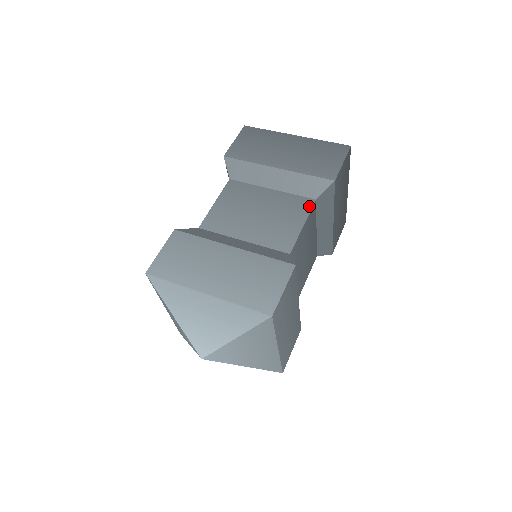
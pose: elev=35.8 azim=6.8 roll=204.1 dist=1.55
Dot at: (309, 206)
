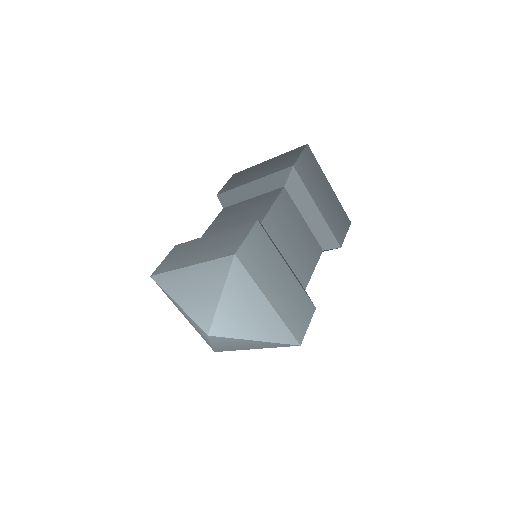
Dot at: (320, 254)
